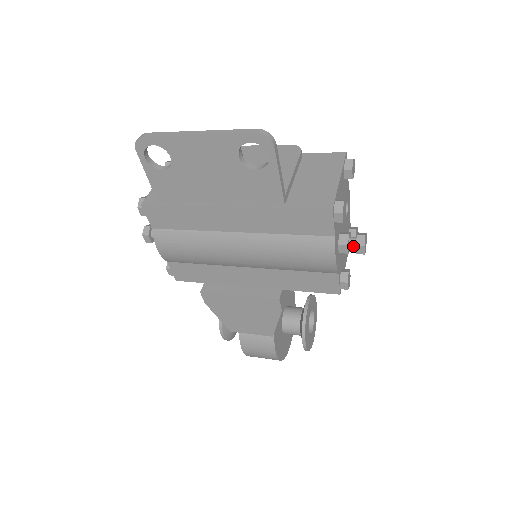
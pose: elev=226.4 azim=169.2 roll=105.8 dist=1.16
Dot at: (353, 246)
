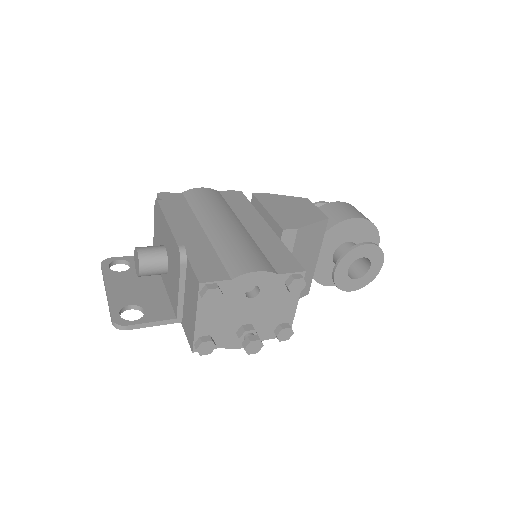
Dot at: occluded
